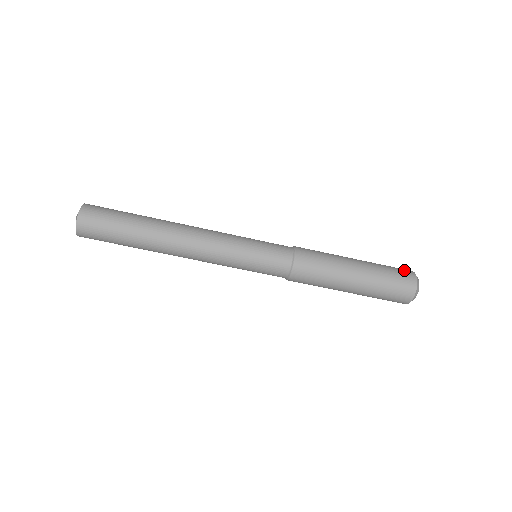
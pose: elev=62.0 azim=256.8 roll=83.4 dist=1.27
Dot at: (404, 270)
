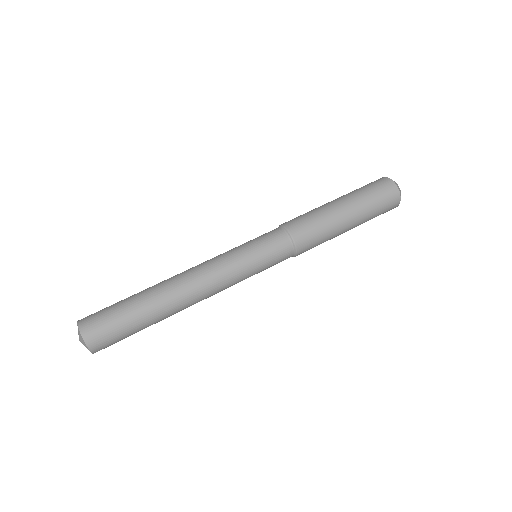
Dot at: occluded
